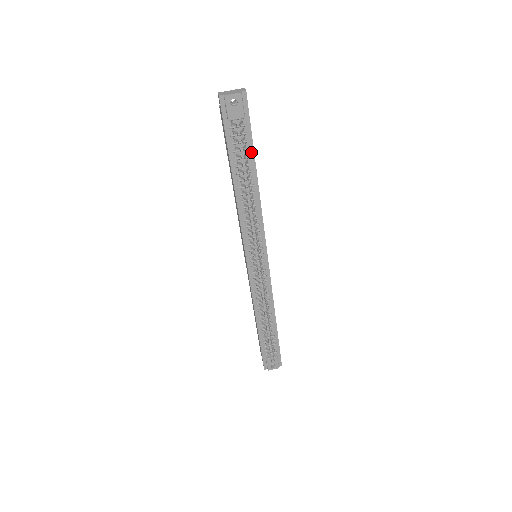
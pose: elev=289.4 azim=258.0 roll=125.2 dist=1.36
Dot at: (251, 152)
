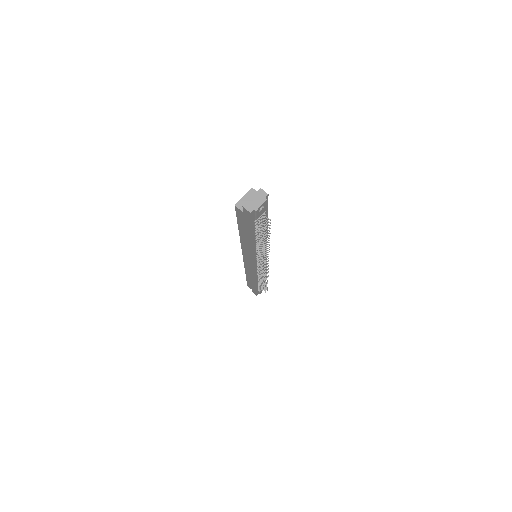
Dot at: (266, 219)
